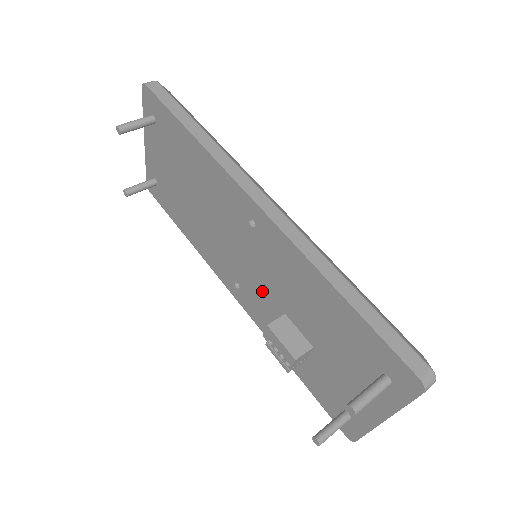
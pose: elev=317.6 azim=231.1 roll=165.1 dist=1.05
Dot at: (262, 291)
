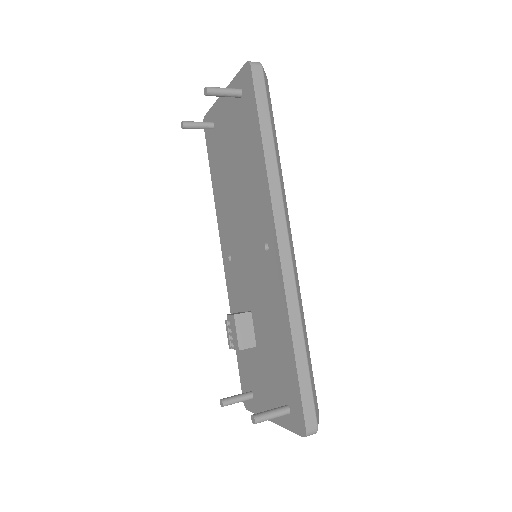
Dot at: (245, 283)
